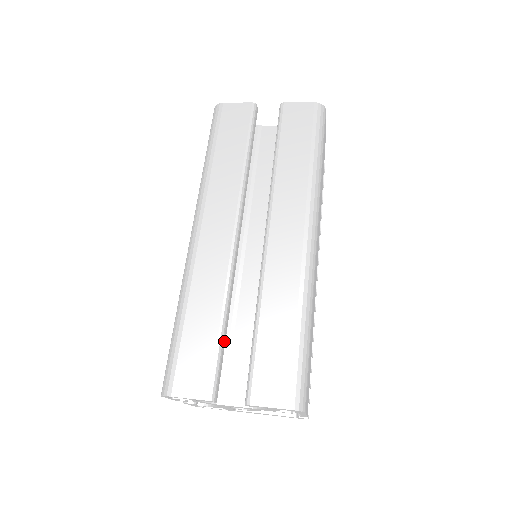
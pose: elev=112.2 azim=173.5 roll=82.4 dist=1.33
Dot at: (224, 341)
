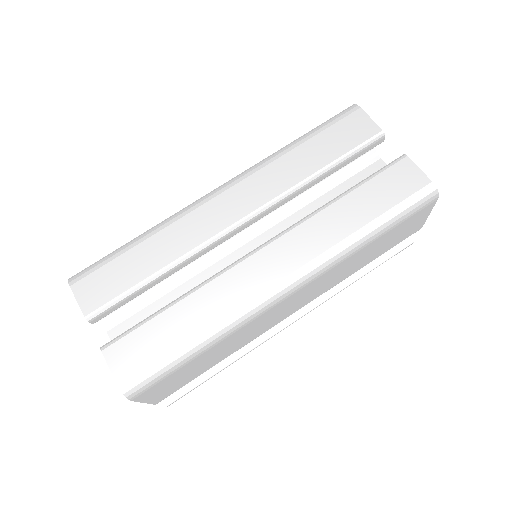
Dot at: (143, 290)
